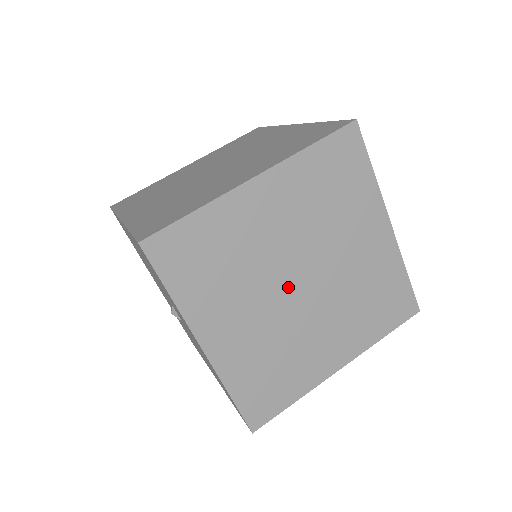
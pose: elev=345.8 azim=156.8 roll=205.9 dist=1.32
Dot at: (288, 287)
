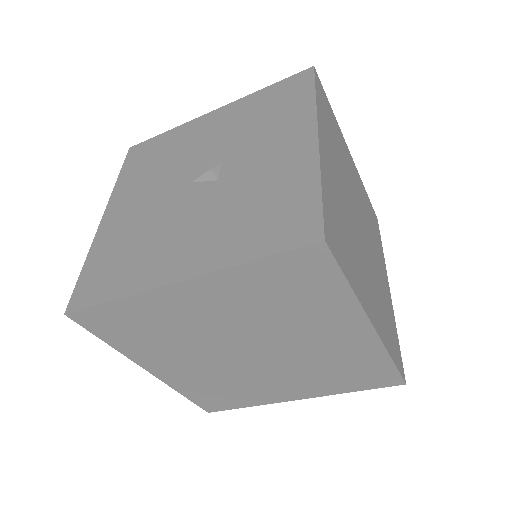
Dot at: (355, 213)
